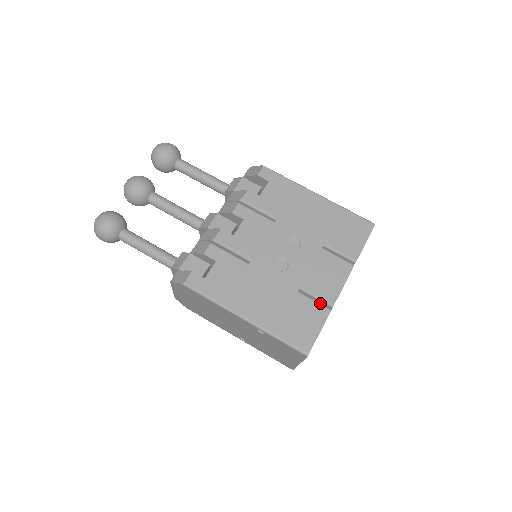
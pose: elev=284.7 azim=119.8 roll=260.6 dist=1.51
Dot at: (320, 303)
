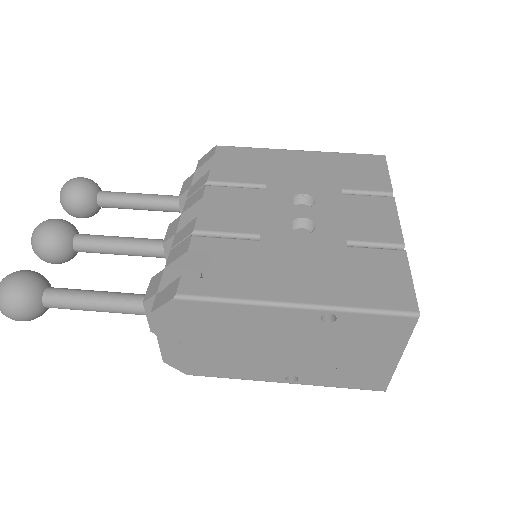
Dot at: (385, 248)
